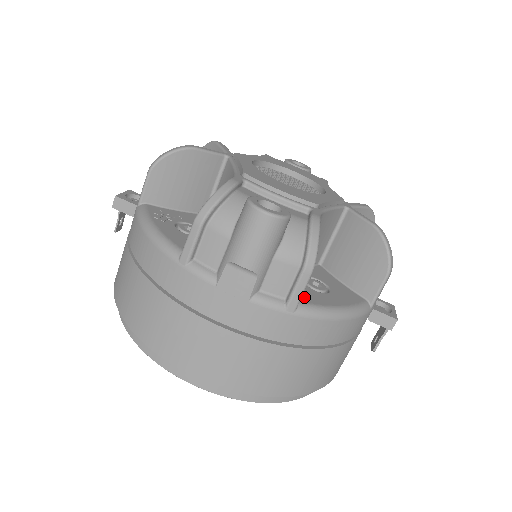
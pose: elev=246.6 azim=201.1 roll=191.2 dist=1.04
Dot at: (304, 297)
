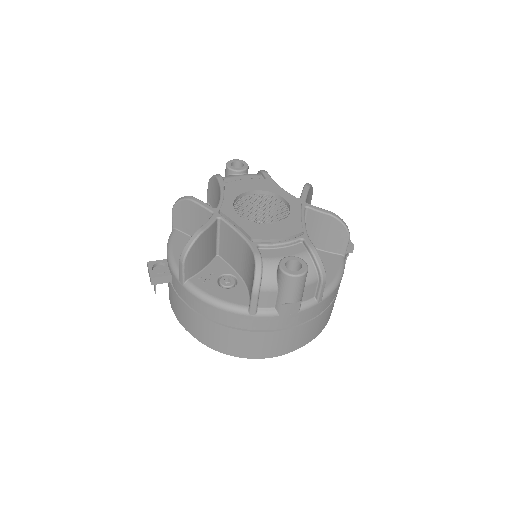
Dot at: occluded
